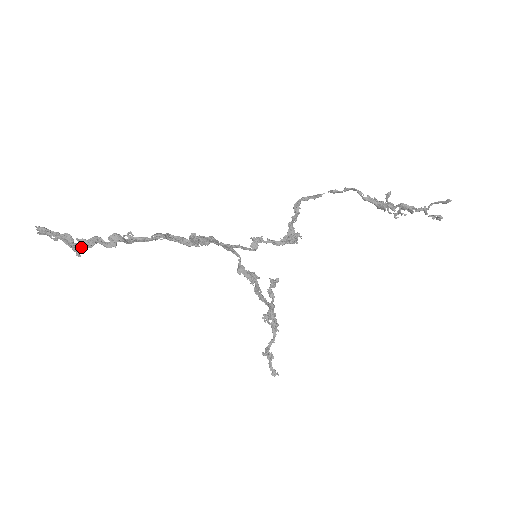
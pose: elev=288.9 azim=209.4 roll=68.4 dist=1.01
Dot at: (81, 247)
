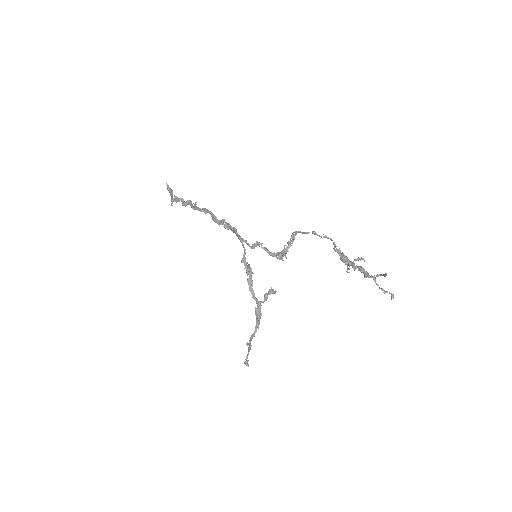
Dot at: (174, 201)
